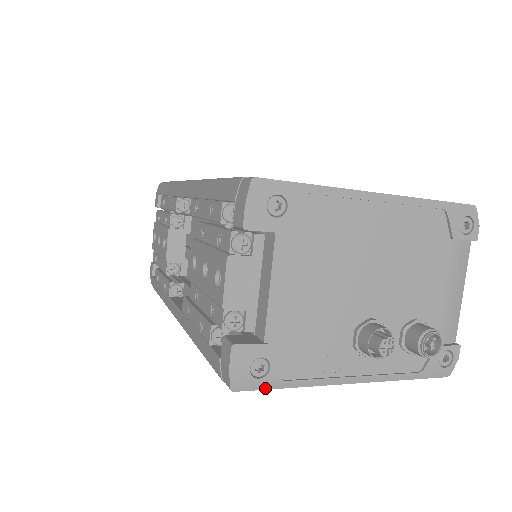
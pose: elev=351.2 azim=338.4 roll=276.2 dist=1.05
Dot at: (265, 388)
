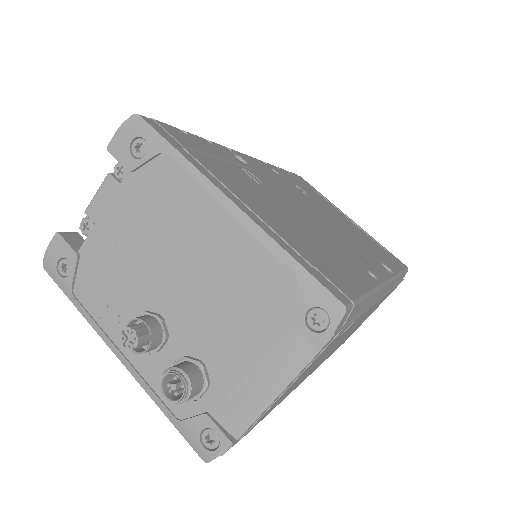
Dot at: (61, 288)
